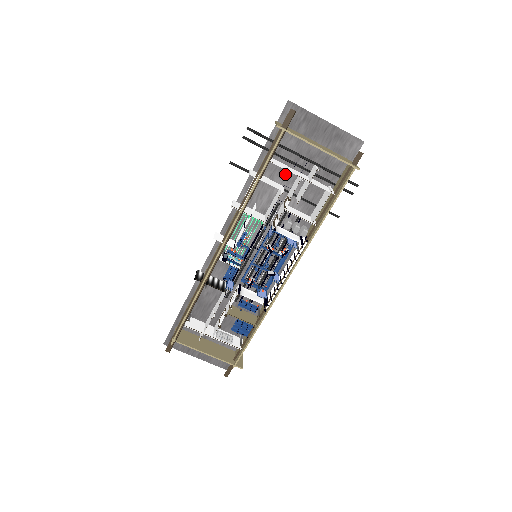
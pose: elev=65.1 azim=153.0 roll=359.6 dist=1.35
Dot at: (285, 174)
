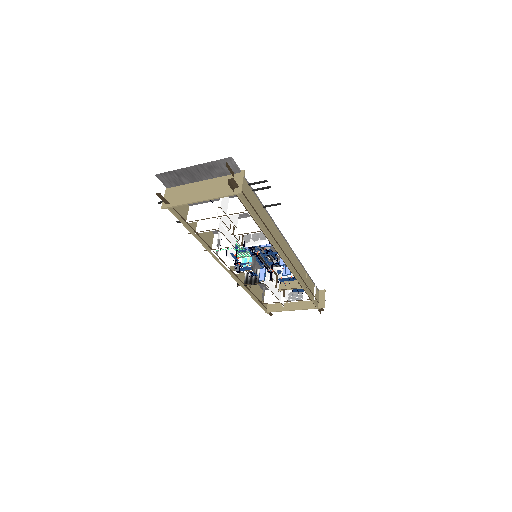
Dot at: occluded
